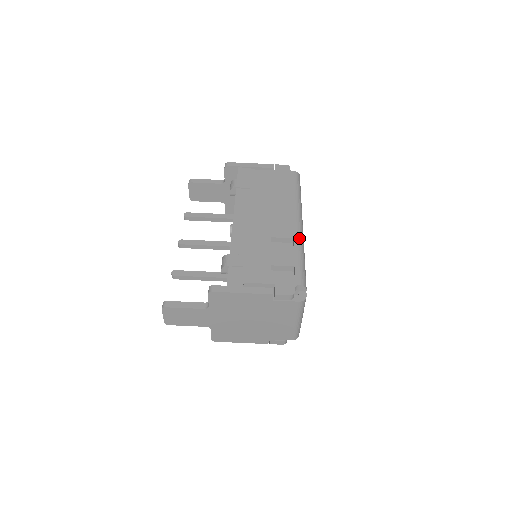
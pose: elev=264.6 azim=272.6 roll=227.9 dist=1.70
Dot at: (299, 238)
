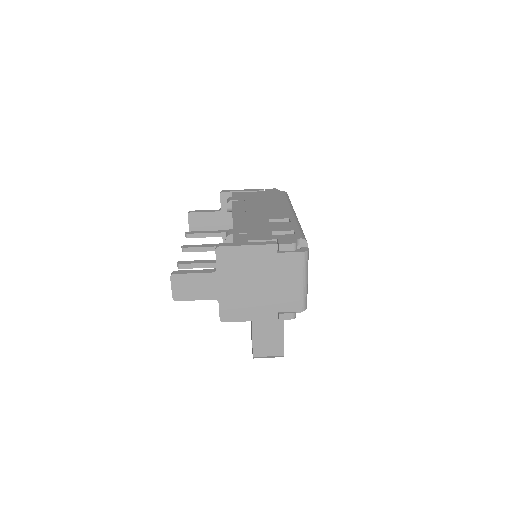
Dot at: (294, 218)
